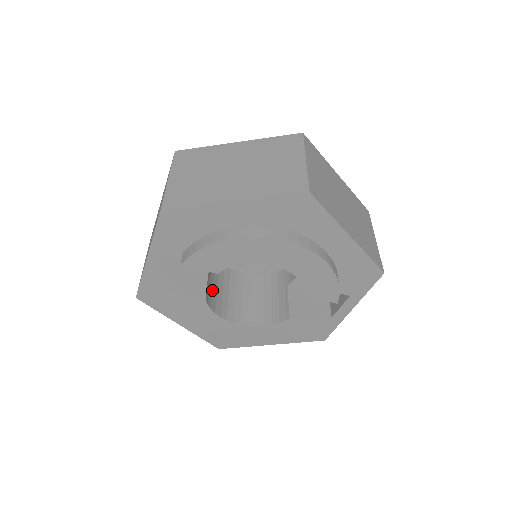
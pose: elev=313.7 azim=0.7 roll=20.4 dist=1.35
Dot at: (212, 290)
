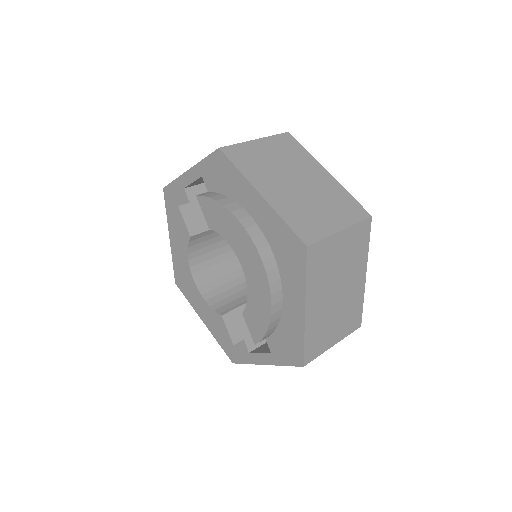
Dot at: (206, 240)
